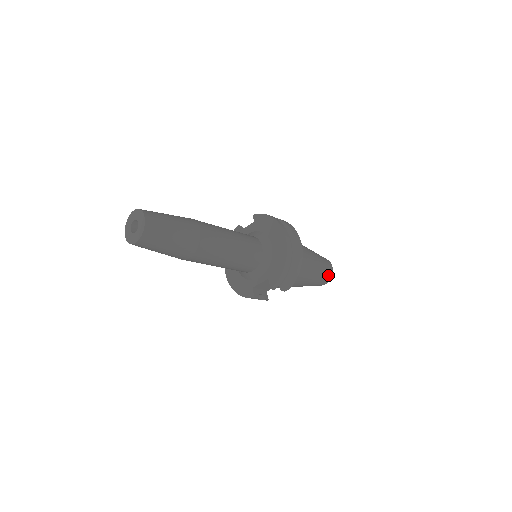
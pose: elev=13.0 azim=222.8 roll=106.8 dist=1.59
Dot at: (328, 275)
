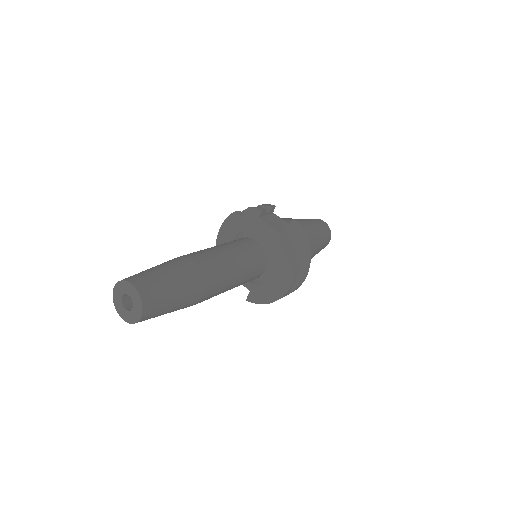
Dot at: occluded
